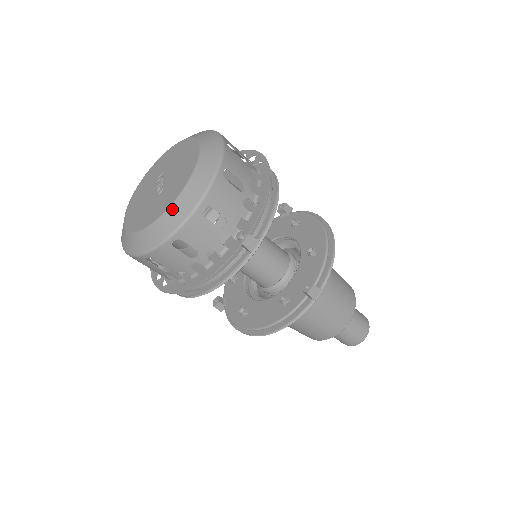
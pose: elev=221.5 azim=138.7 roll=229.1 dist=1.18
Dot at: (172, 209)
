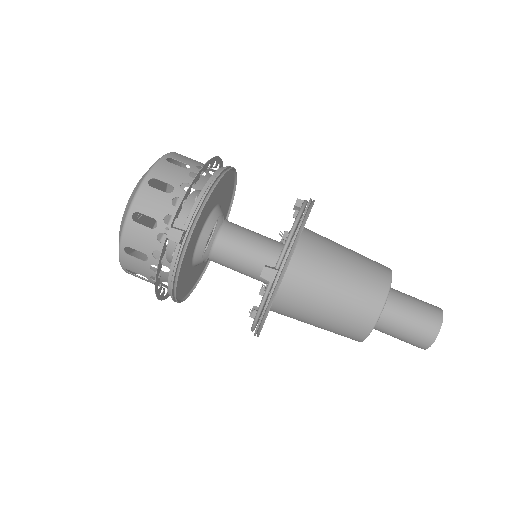
Dot at: (121, 224)
